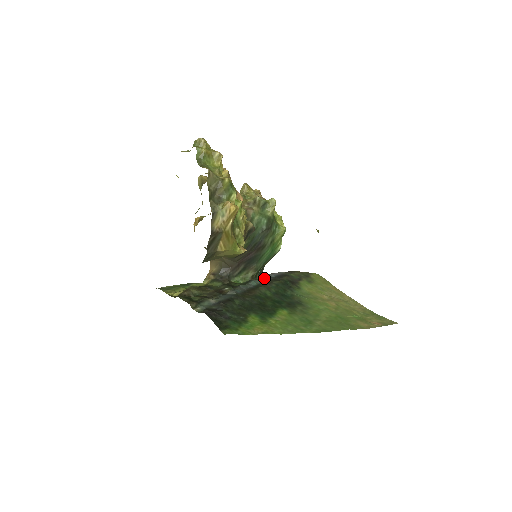
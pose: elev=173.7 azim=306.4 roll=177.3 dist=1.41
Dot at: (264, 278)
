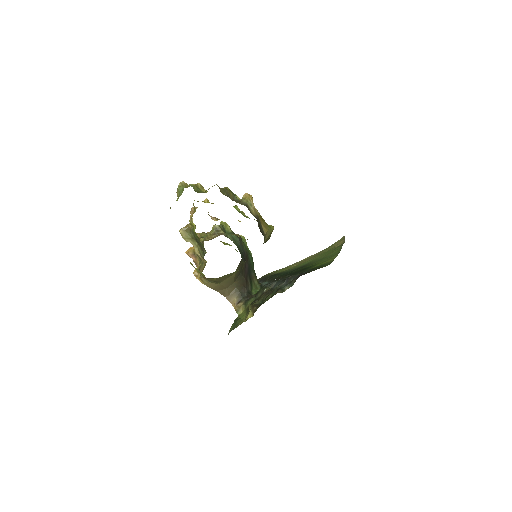
Dot at: occluded
